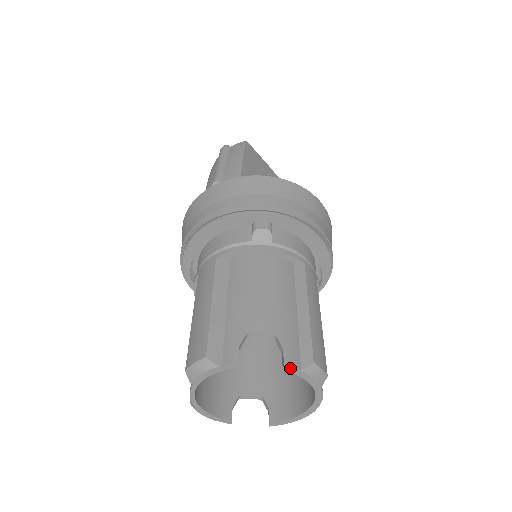
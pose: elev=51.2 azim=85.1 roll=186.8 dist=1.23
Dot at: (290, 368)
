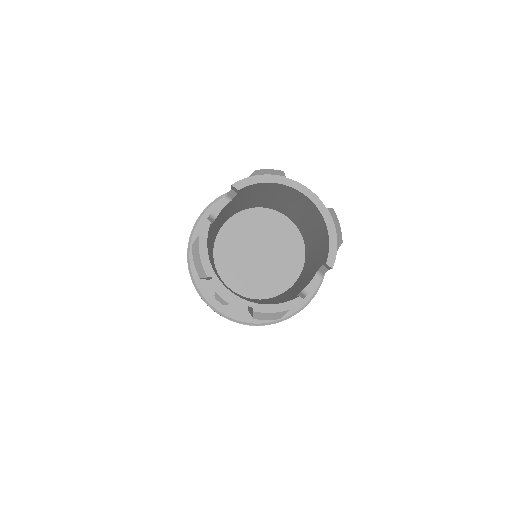
Dot at: (239, 183)
